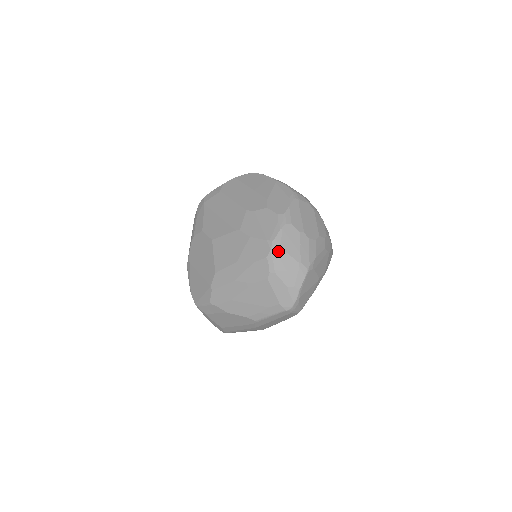
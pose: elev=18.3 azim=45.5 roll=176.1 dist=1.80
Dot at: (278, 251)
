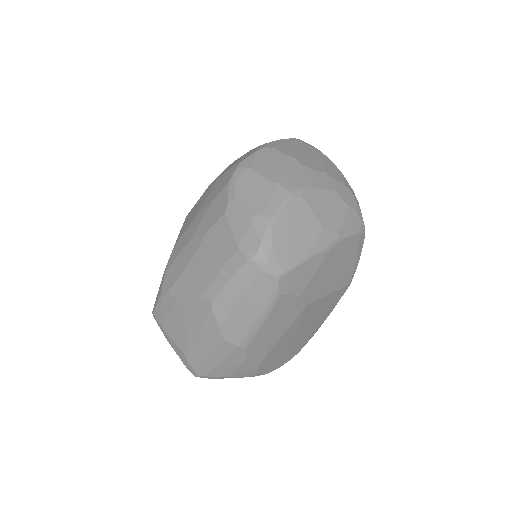
Dot at: (244, 171)
